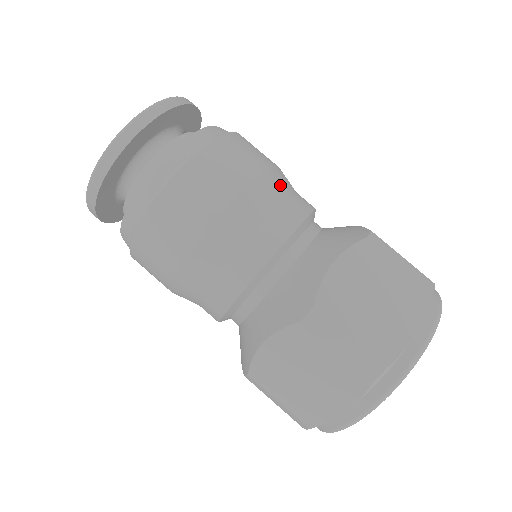
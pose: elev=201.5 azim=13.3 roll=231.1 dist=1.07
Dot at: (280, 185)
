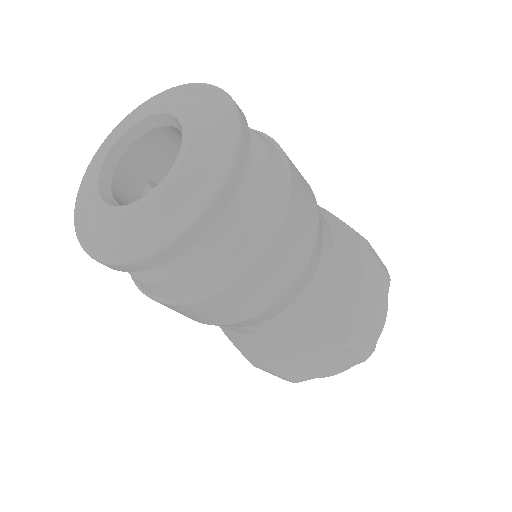
Dot at: occluded
